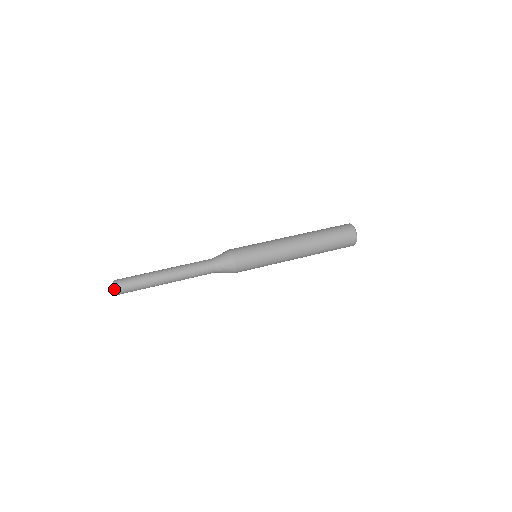
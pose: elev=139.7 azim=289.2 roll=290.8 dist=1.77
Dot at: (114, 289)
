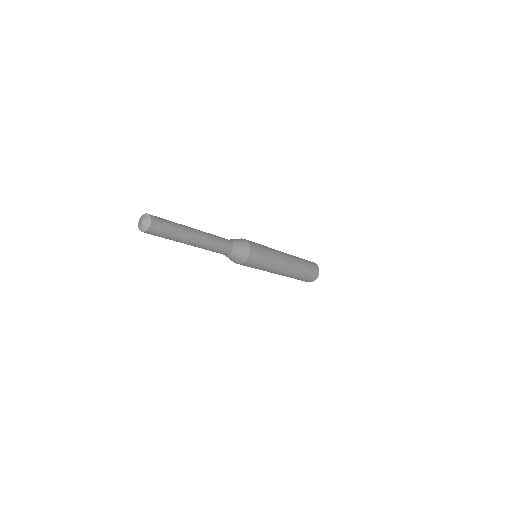
Dot at: (147, 217)
